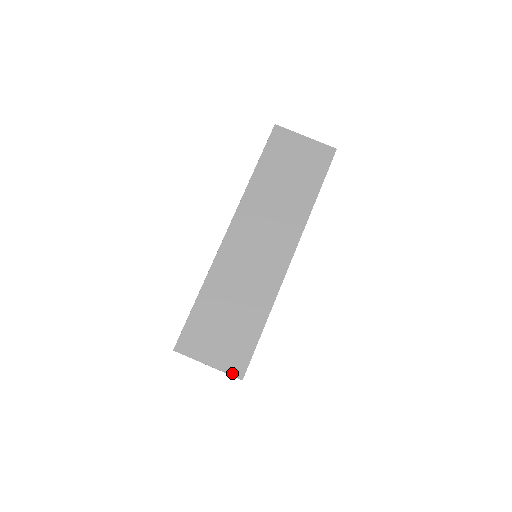
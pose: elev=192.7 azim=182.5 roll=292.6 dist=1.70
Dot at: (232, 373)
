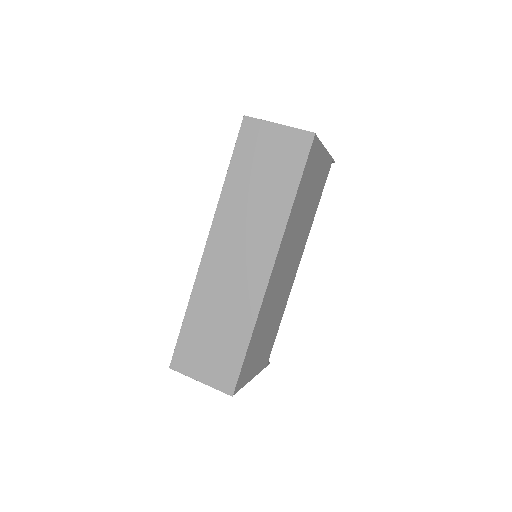
Dot at: (222, 390)
